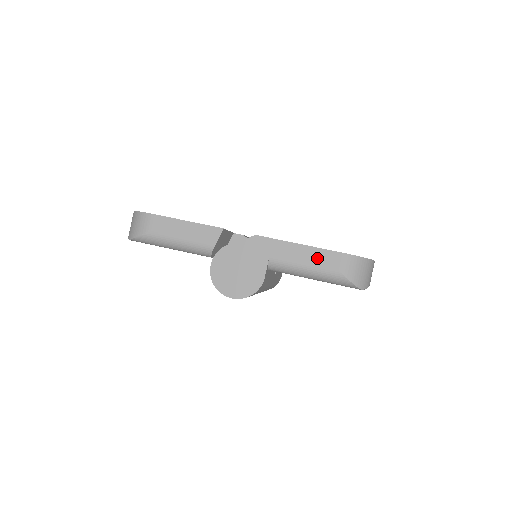
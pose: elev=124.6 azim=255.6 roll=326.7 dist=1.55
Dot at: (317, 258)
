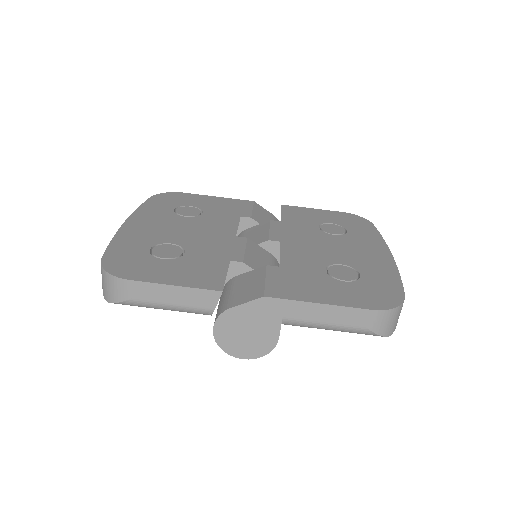
Dot at: (340, 317)
